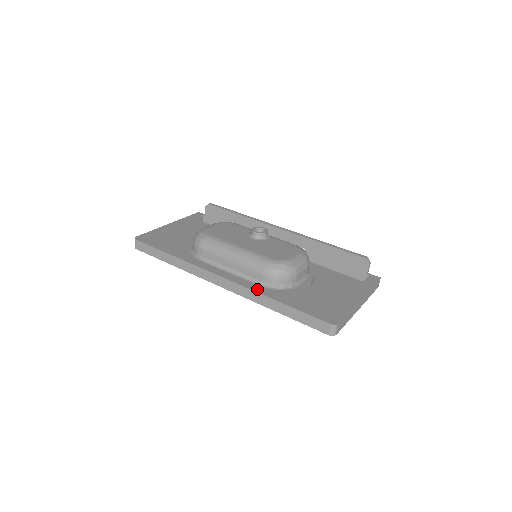
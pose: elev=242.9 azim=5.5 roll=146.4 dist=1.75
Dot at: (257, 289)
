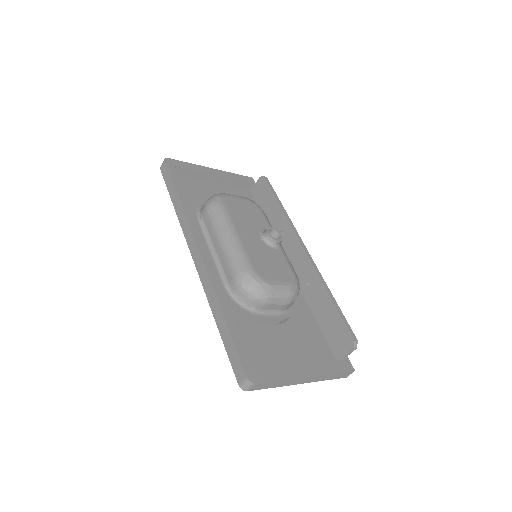
Dot at: (217, 287)
